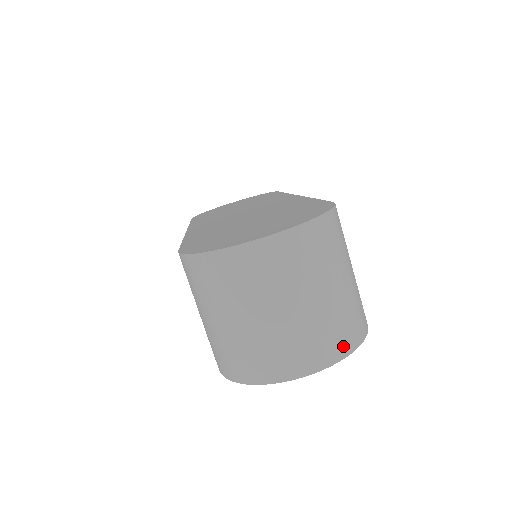
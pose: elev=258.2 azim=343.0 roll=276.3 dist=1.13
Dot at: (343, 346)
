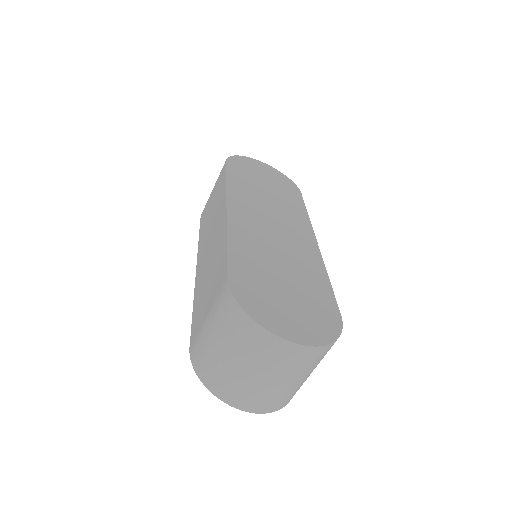
Dot at: (277, 407)
